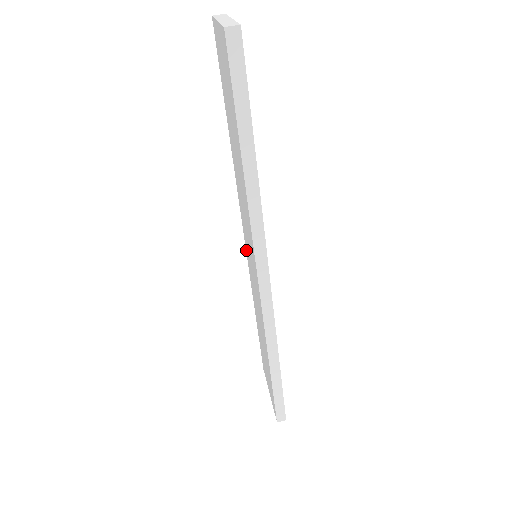
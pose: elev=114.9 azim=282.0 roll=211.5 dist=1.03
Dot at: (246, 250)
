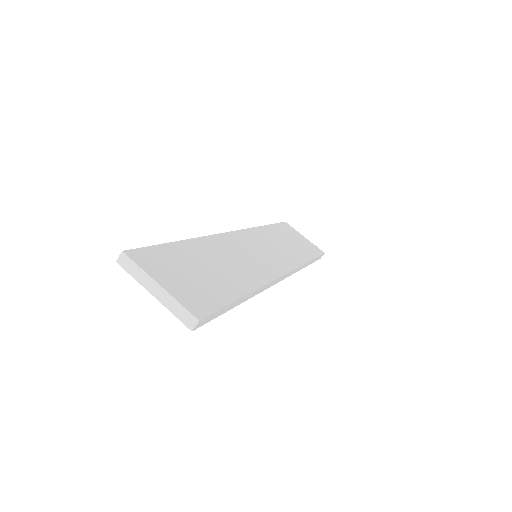
Dot at: occluded
